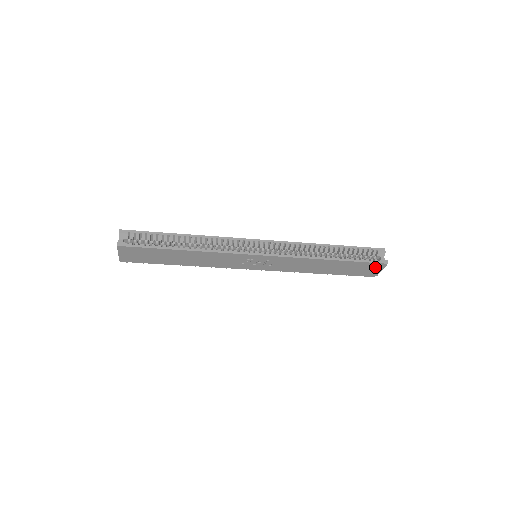
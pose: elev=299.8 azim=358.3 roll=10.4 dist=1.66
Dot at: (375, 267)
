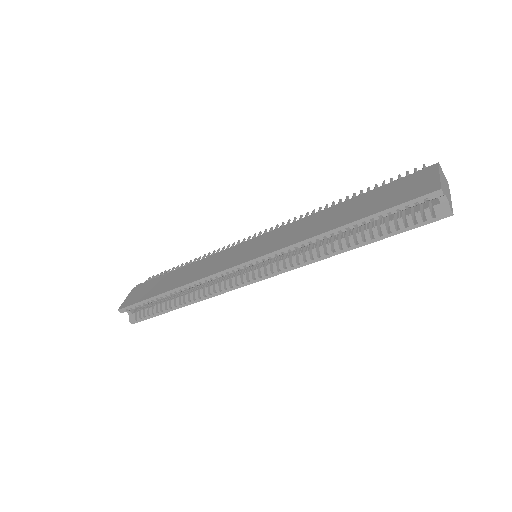
Dot at: (434, 212)
